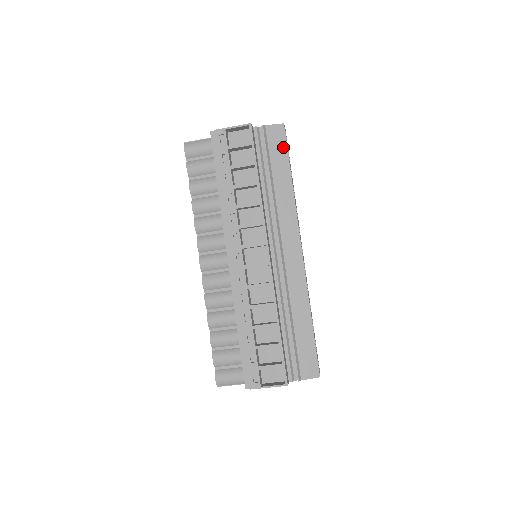
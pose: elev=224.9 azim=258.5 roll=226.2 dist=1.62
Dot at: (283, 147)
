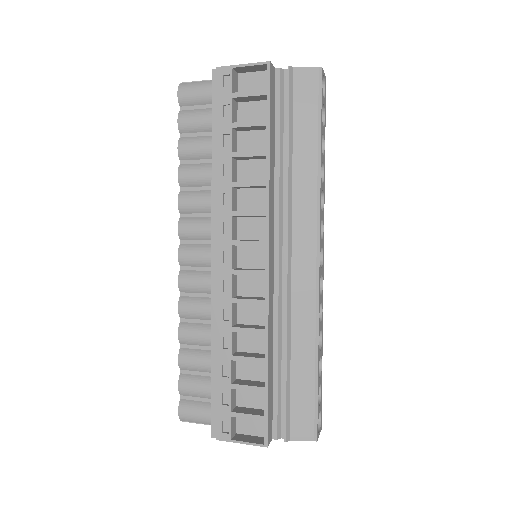
Dot at: (315, 103)
